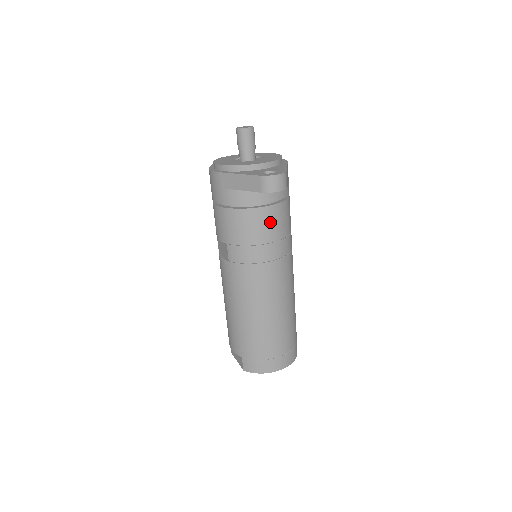
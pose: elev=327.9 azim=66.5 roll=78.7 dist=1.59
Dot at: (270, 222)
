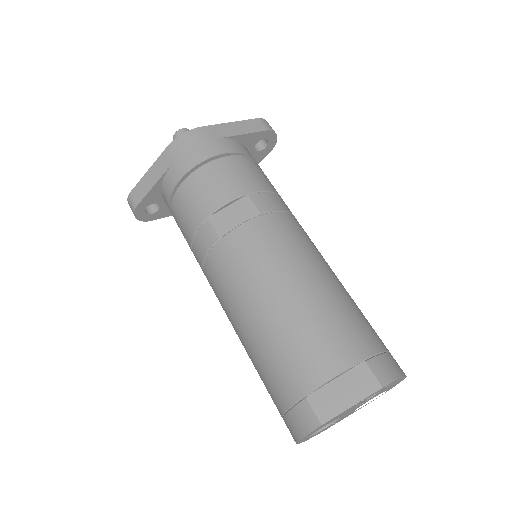
Dot at: occluded
